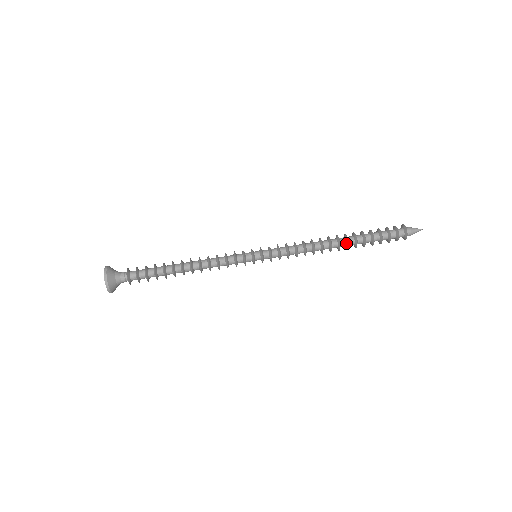
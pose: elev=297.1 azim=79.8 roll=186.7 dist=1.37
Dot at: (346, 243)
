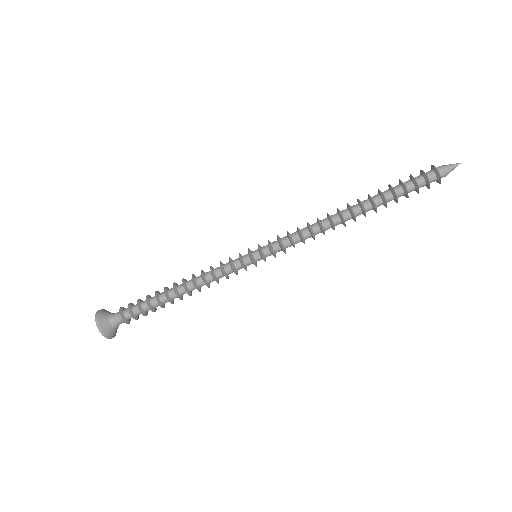
Dot at: occluded
